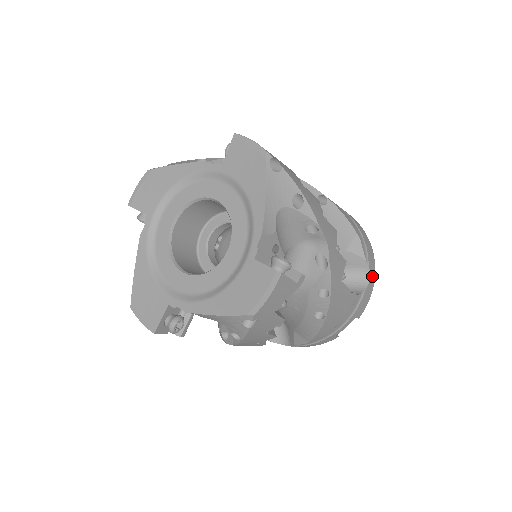
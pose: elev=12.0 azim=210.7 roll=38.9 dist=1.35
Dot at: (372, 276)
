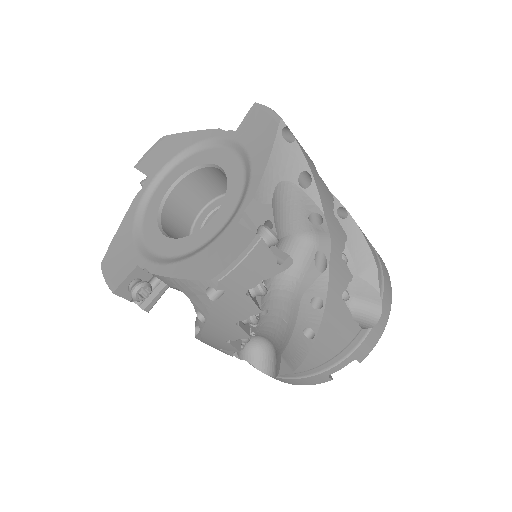
Dot at: (384, 316)
